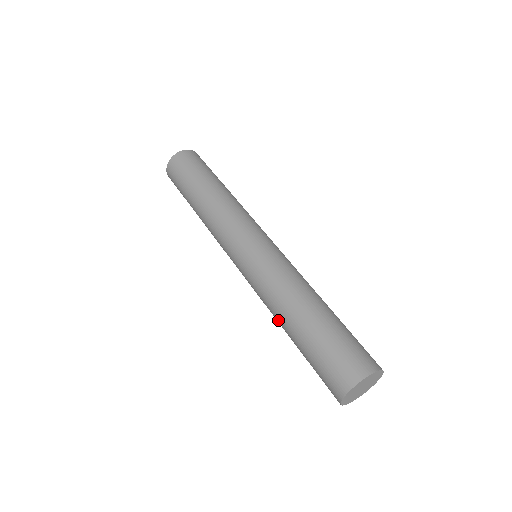
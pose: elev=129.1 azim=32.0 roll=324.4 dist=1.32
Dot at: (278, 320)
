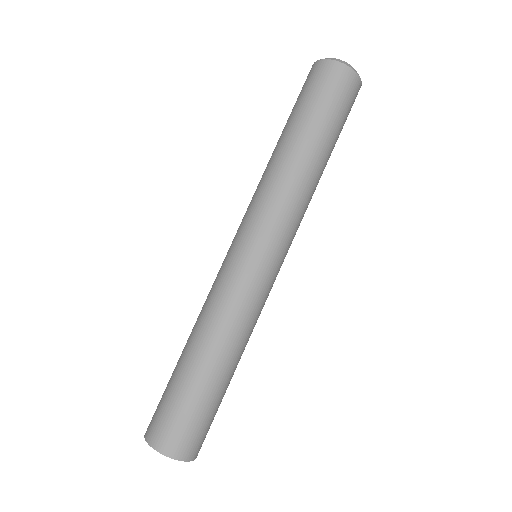
Dot at: (193, 328)
